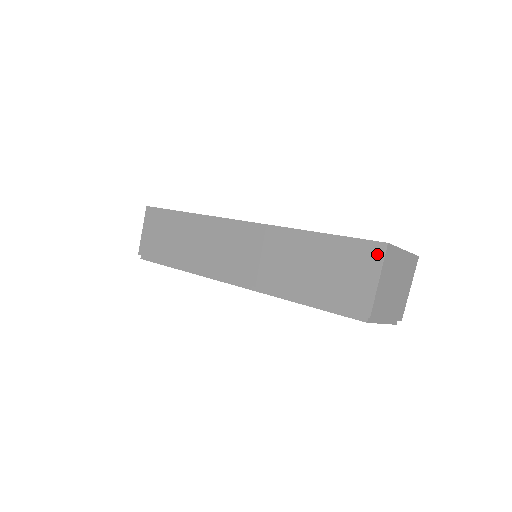
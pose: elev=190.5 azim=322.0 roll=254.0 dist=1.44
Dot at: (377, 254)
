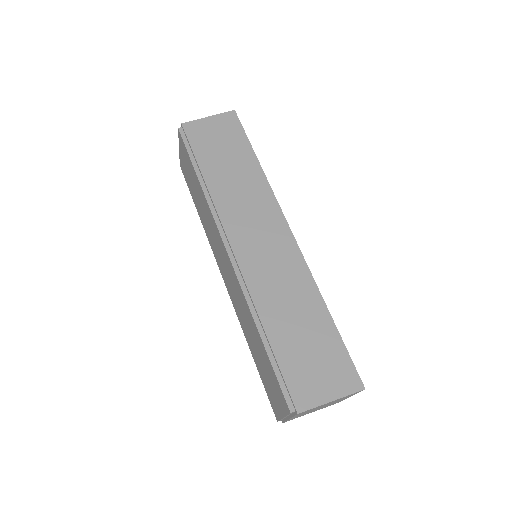
Dot at: (351, 385)
